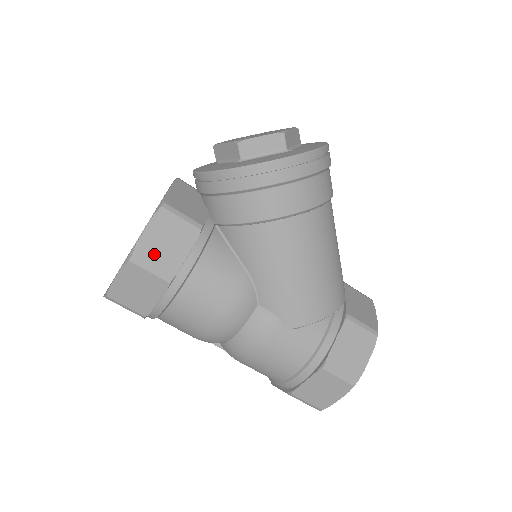
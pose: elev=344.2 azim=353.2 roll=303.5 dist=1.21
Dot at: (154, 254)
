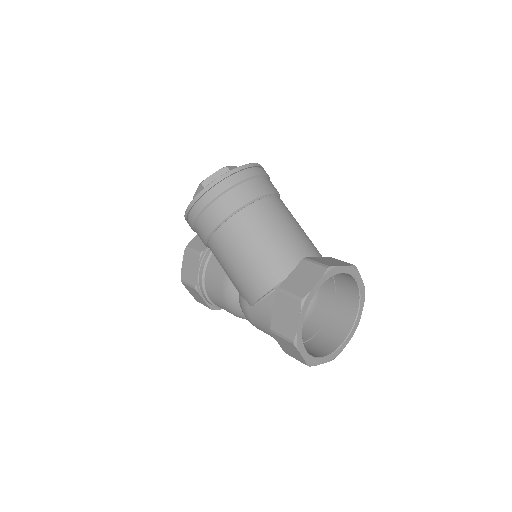
Dot at: (187, 276)
